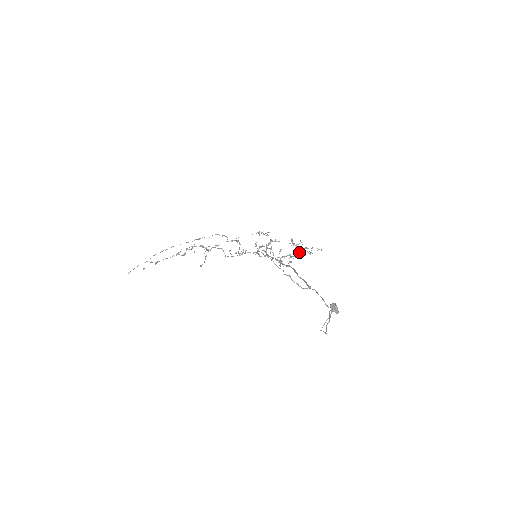
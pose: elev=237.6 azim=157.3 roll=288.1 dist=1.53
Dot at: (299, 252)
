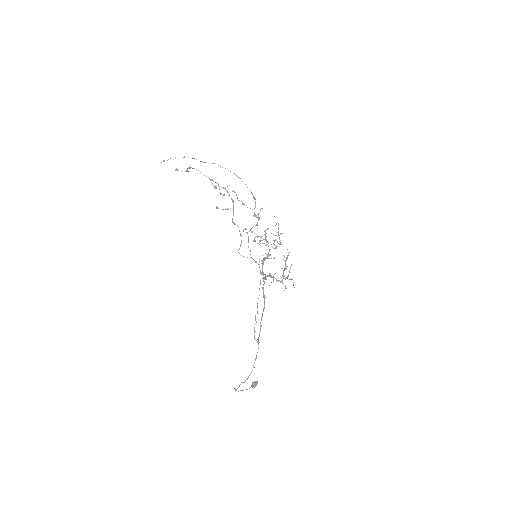
Dot at: occluded
